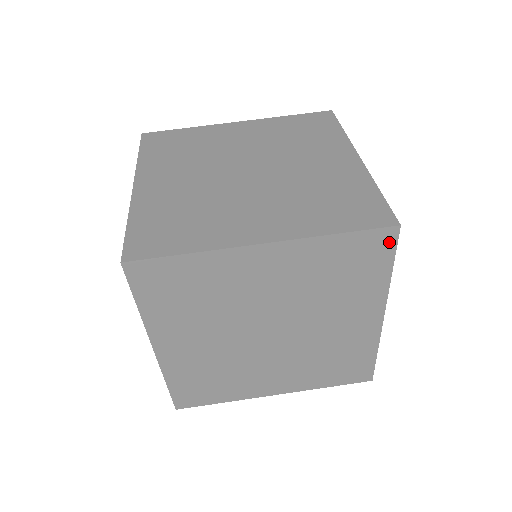
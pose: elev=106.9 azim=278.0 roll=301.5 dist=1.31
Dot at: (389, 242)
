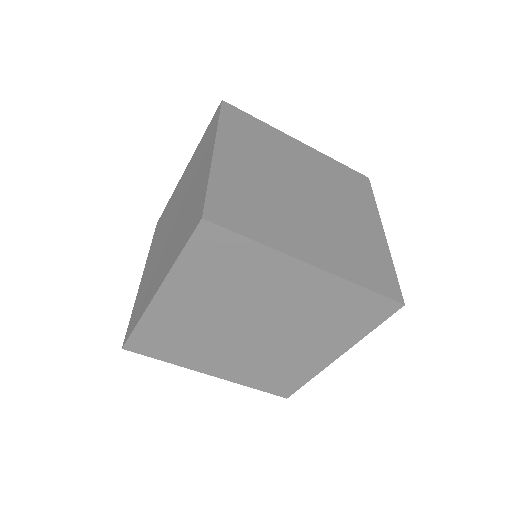
Dot at: occluded
